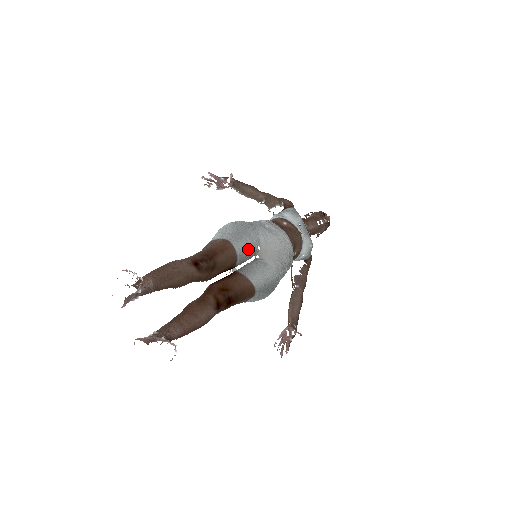
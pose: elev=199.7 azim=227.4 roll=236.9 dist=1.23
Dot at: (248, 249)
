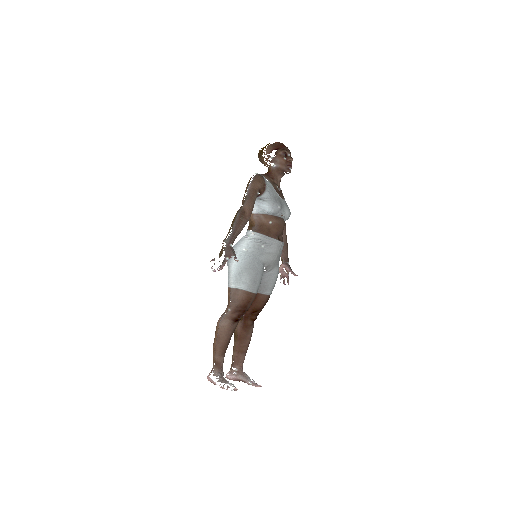
Dot at: occluded
